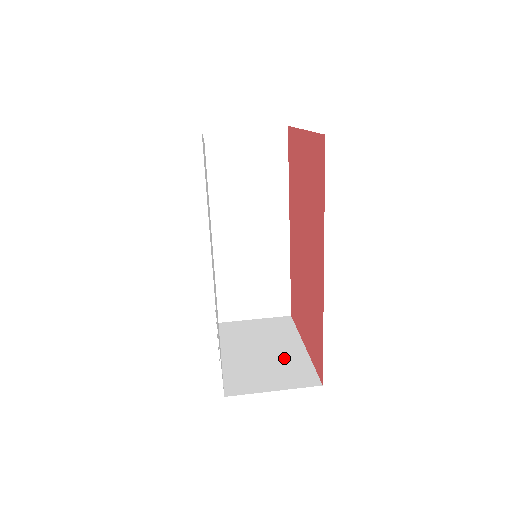
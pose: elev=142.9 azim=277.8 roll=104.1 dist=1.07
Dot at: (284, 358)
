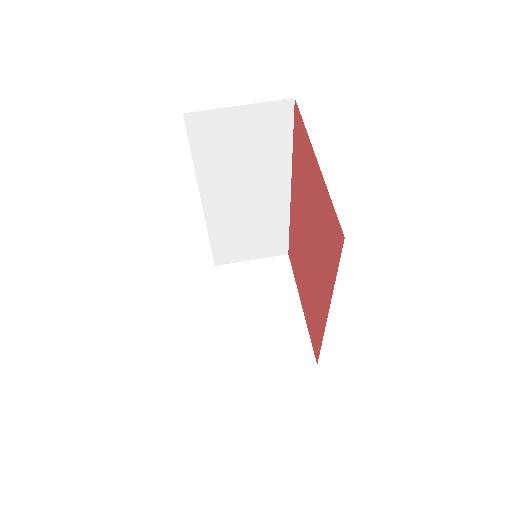
Dot at: (282, 325)
